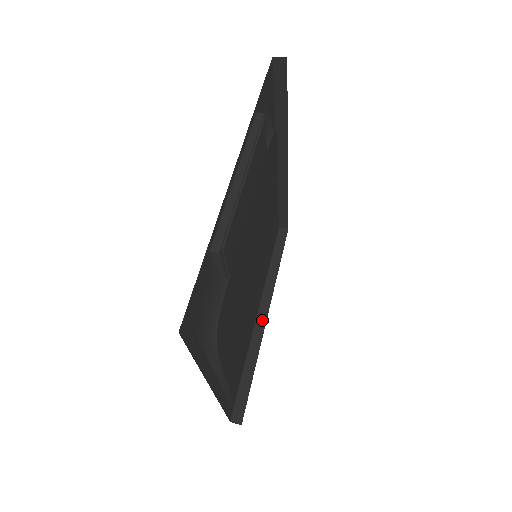
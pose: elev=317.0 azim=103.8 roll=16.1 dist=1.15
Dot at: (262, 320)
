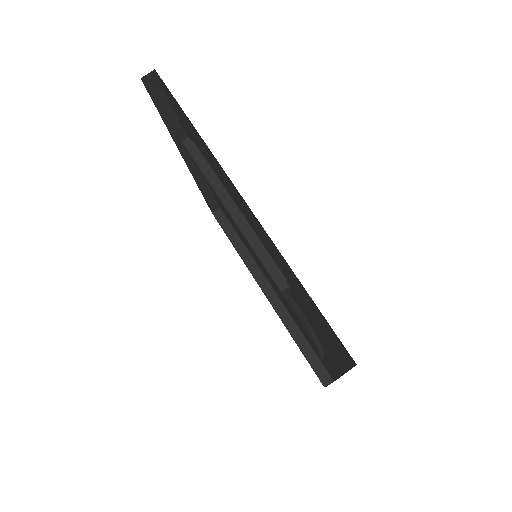
Dot at: (272, 295)
